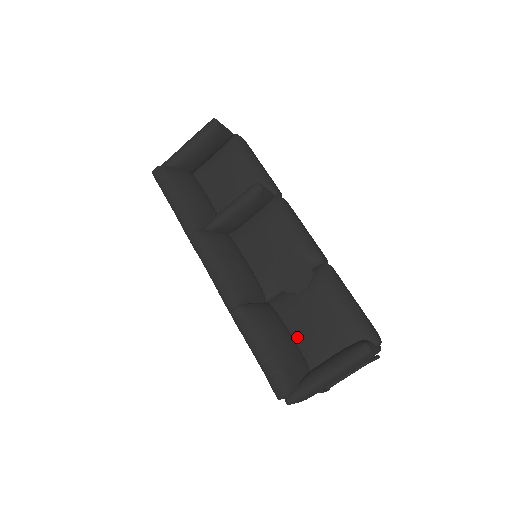
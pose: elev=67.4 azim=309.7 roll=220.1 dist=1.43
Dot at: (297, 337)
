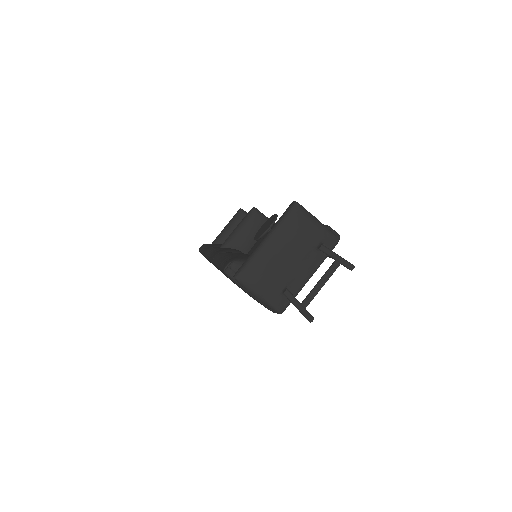
Dot at: occluded
